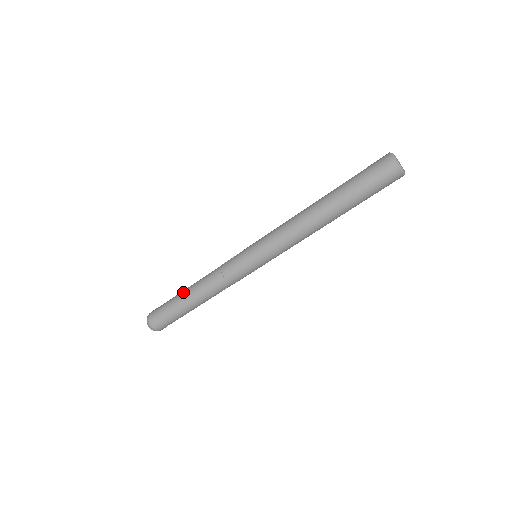
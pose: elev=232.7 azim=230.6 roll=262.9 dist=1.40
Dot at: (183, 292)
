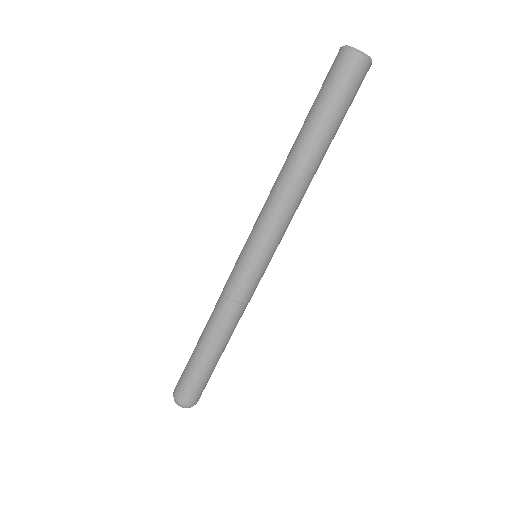
Dot at: (201, 350)
